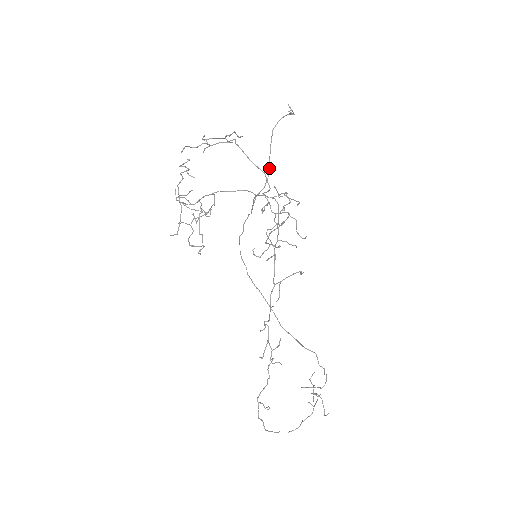
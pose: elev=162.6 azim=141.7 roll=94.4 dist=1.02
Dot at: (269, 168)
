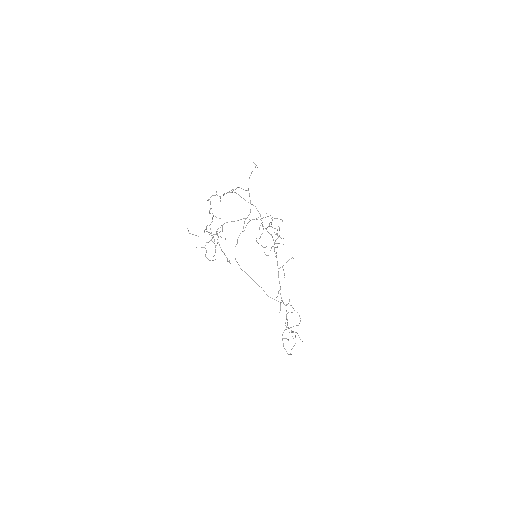
Dot at: (250, 202)
